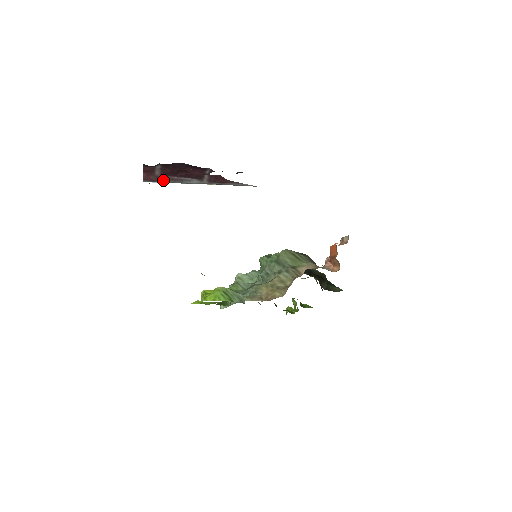
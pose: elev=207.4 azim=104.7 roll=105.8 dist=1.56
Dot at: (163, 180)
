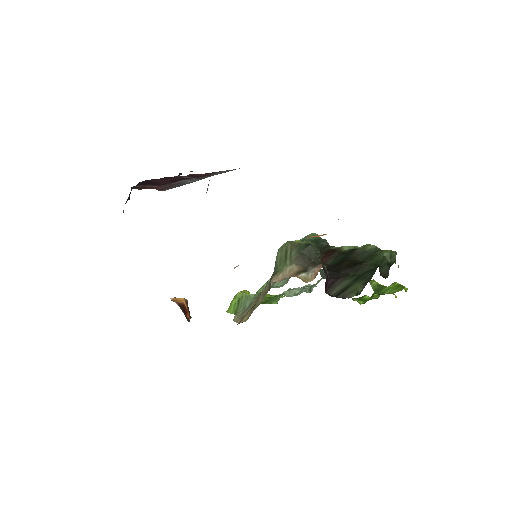
Dot at: (171, 187)
